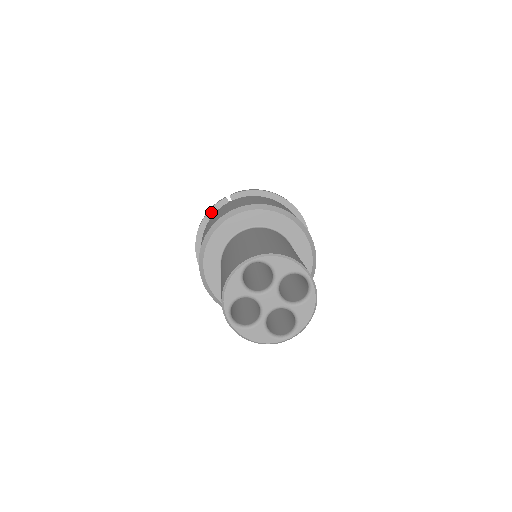
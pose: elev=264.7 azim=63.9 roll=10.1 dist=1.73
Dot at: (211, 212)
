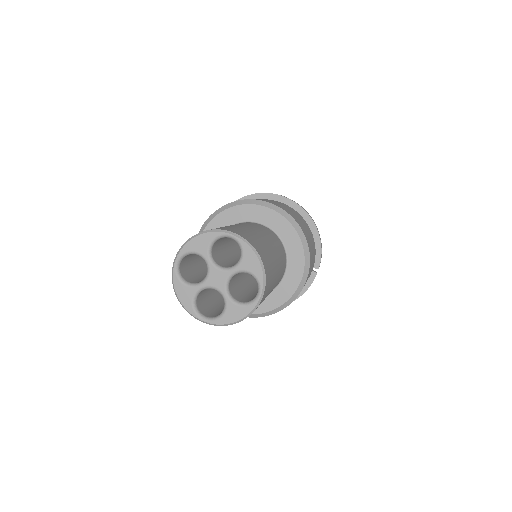
Dot at: occluded
